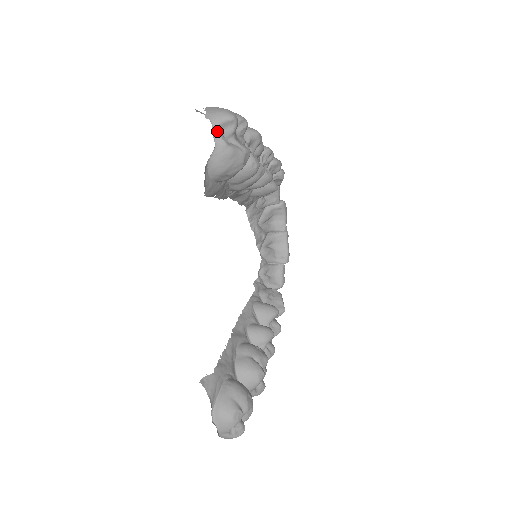
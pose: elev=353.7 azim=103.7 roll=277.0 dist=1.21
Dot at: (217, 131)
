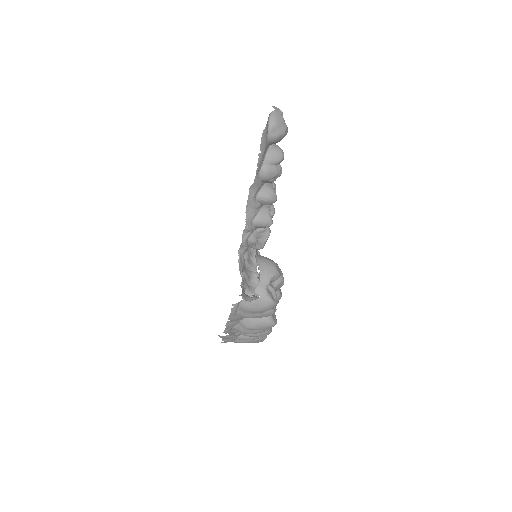
Dot at: occluded
